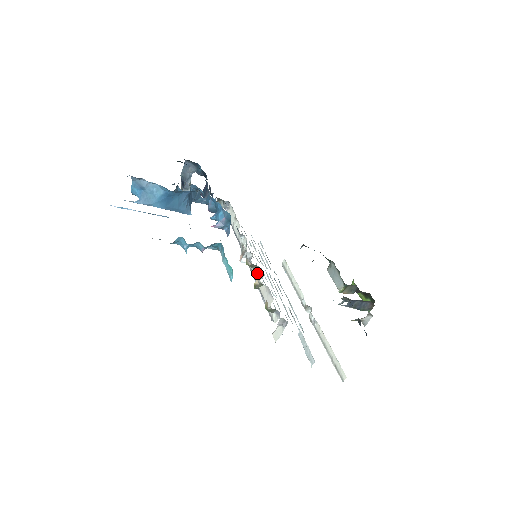
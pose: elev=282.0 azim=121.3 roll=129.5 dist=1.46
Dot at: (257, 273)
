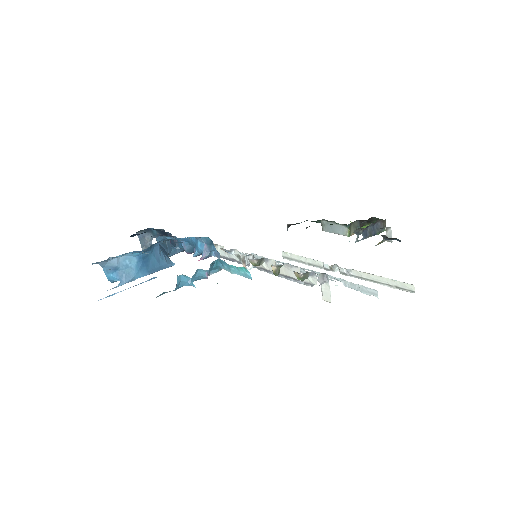
Dot at: (268, 265)
